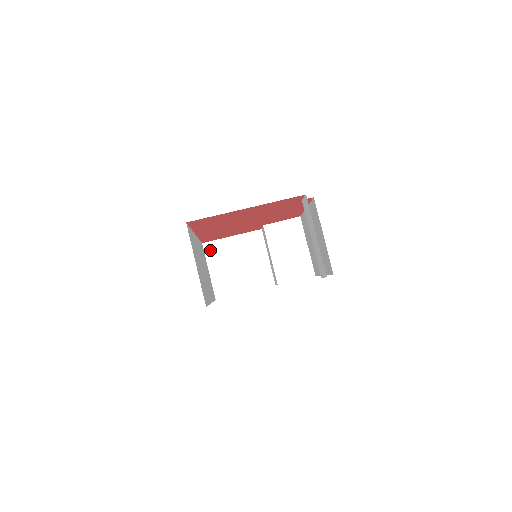
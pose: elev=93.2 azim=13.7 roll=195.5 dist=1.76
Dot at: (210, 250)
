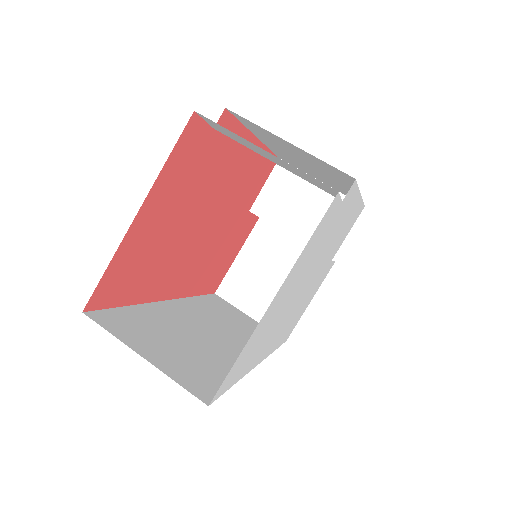
Dot at: (229, 293)
